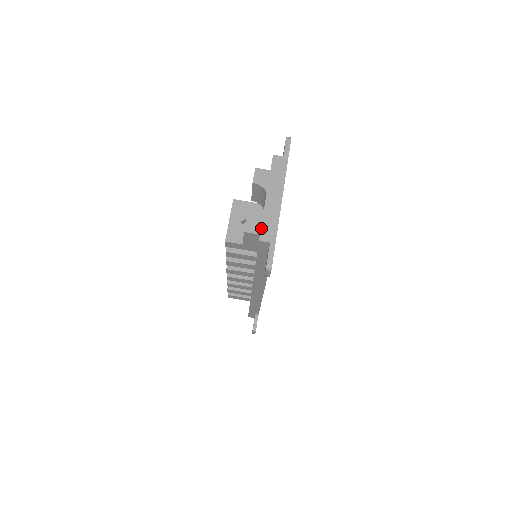
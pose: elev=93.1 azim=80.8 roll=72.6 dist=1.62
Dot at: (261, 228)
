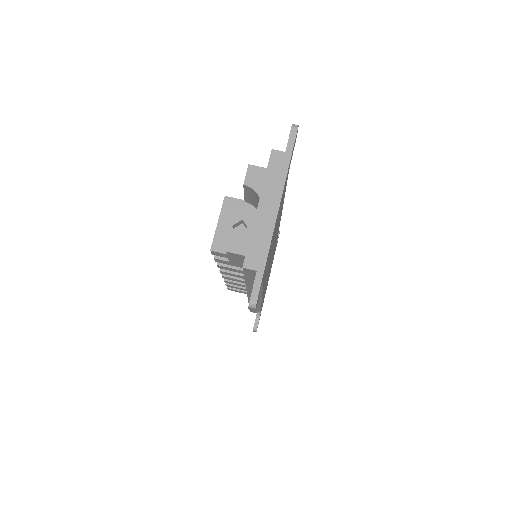
Dot at: (247, 250)
